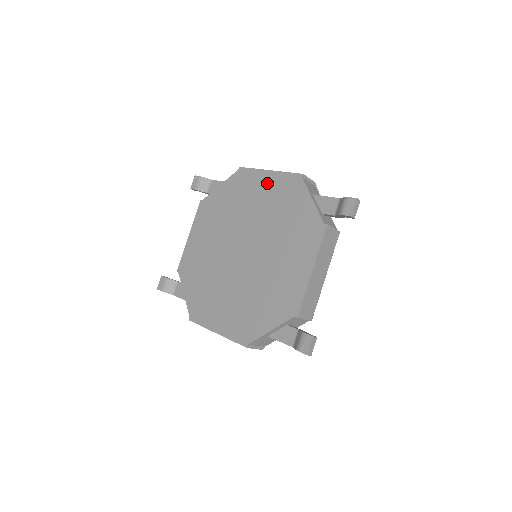
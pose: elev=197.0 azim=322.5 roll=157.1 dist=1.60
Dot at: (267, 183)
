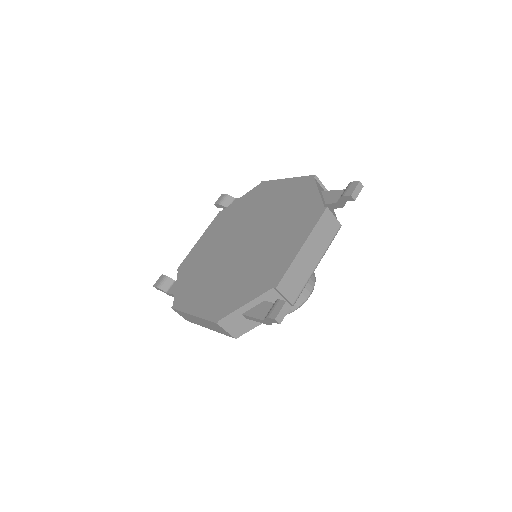
Dot at: (282, 187)
